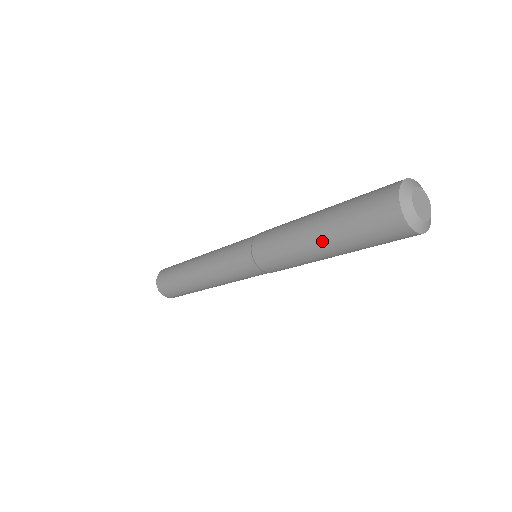
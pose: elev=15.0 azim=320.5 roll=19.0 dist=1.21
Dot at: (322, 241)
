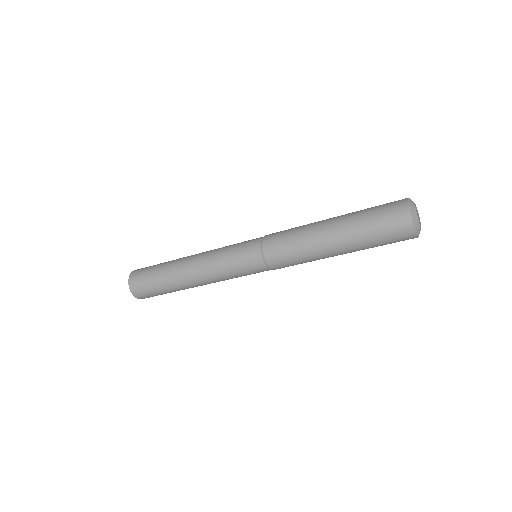
Dot at: (343, 252)
